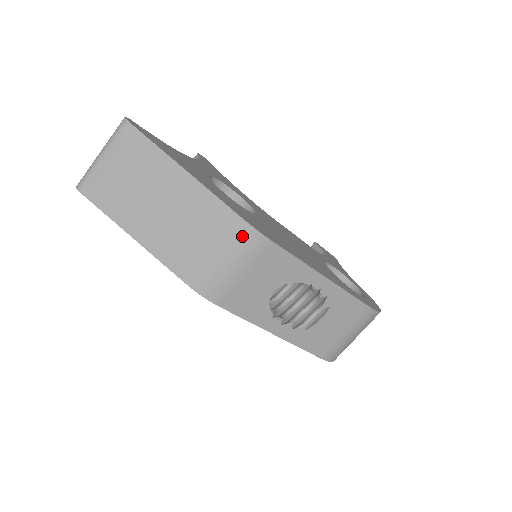
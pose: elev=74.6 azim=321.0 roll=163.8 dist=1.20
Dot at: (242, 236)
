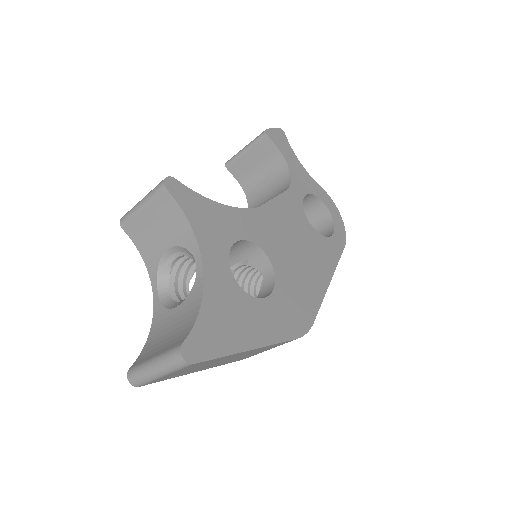
Dot at: occluded
